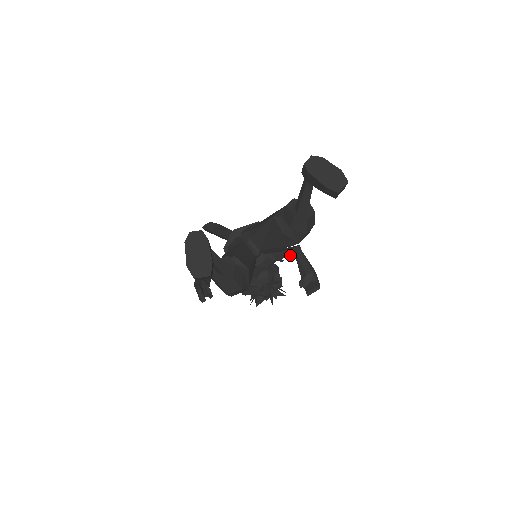
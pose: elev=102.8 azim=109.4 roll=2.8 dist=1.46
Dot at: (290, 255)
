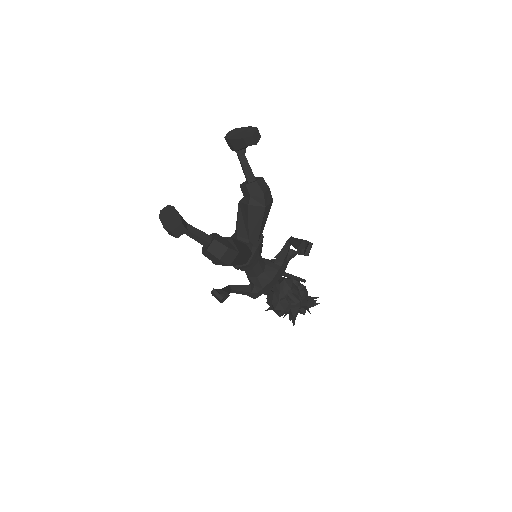
Dot at: (288, 248)
